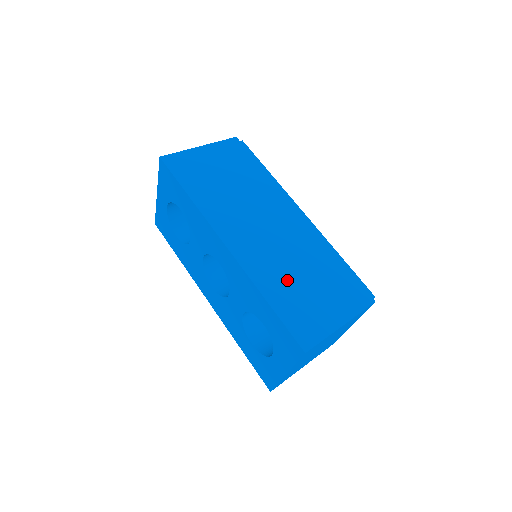
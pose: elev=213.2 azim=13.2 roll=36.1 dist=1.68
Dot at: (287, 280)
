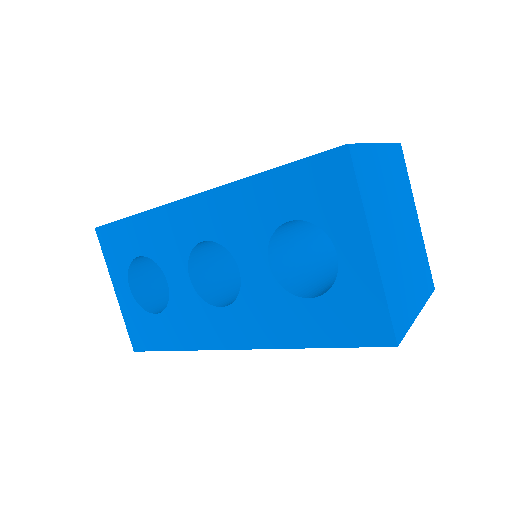
Dot at: occluded
